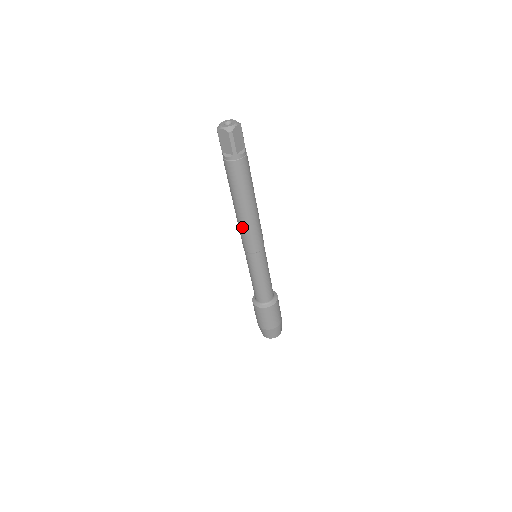
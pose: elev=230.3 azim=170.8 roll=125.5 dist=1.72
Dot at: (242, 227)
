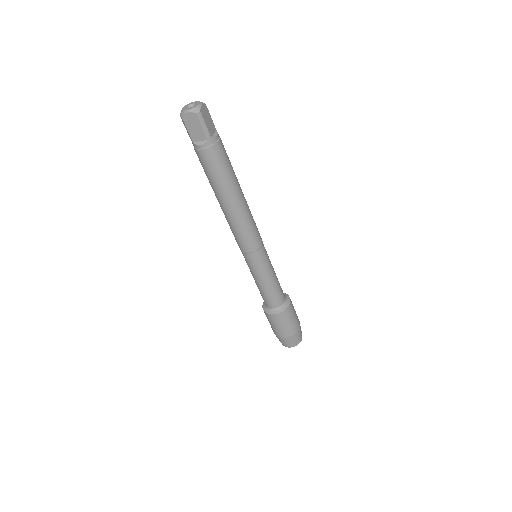
Dot at: (235, 225)
